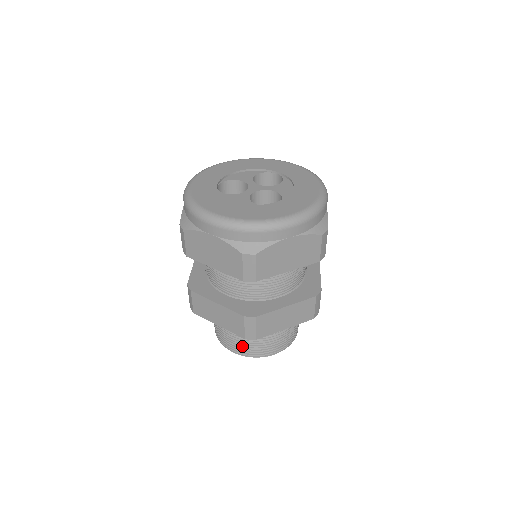
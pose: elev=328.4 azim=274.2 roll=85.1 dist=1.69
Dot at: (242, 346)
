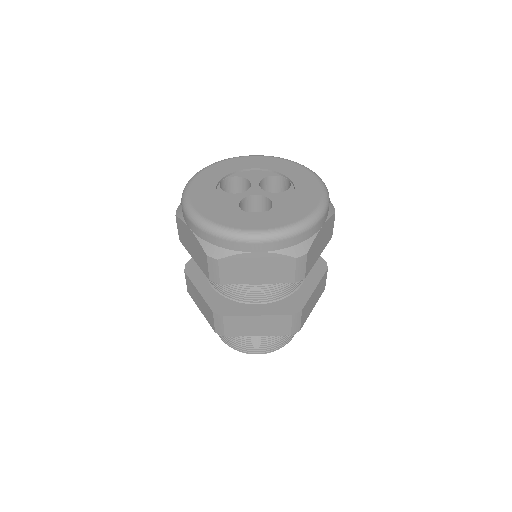
Dot at: occluded
